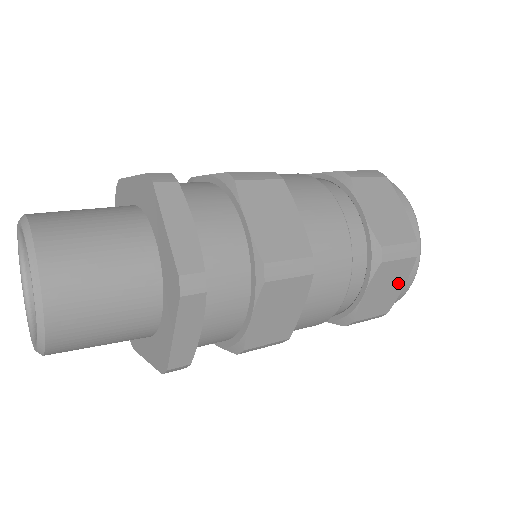
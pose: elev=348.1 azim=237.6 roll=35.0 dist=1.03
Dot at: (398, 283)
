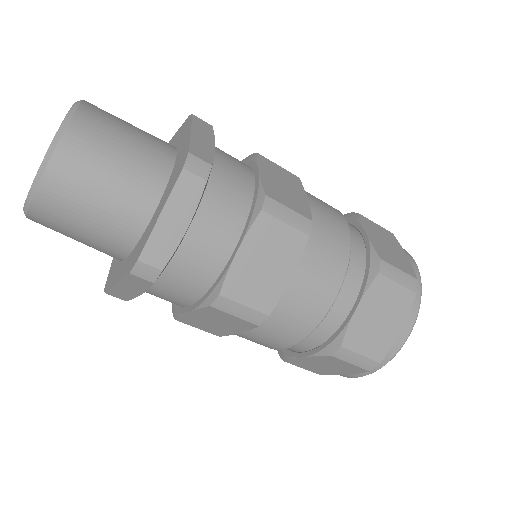
Dot at: (397, 249)
